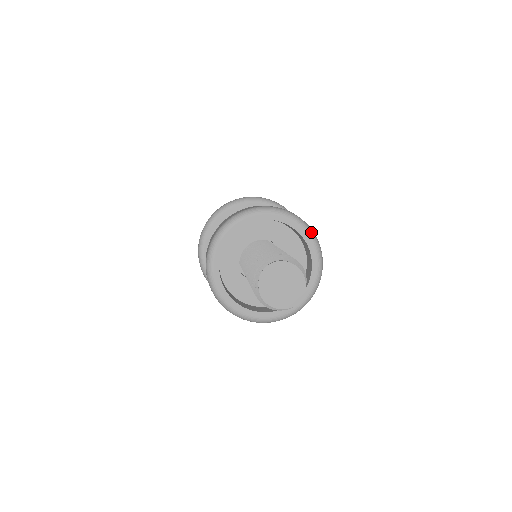
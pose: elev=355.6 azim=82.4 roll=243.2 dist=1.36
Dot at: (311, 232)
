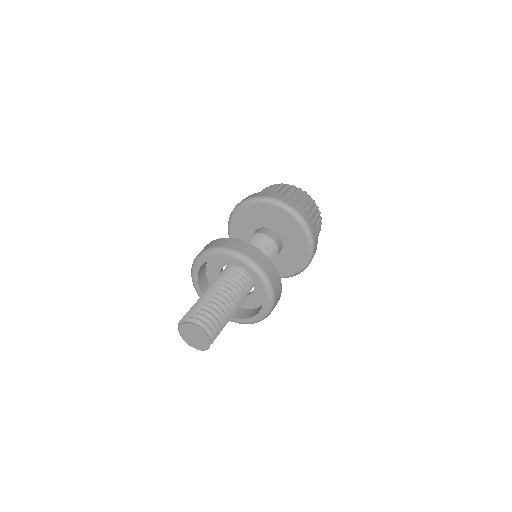
Dot at: (234, 254)
